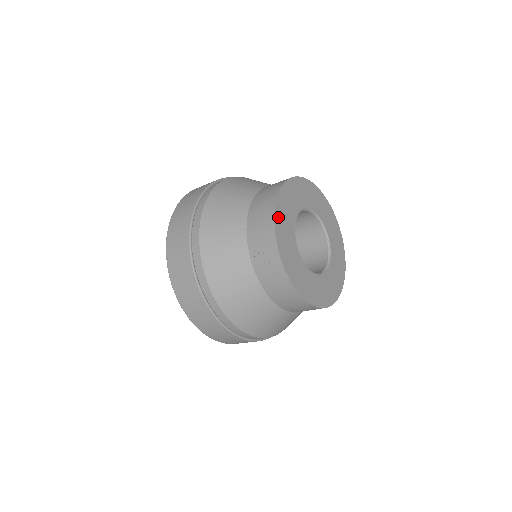
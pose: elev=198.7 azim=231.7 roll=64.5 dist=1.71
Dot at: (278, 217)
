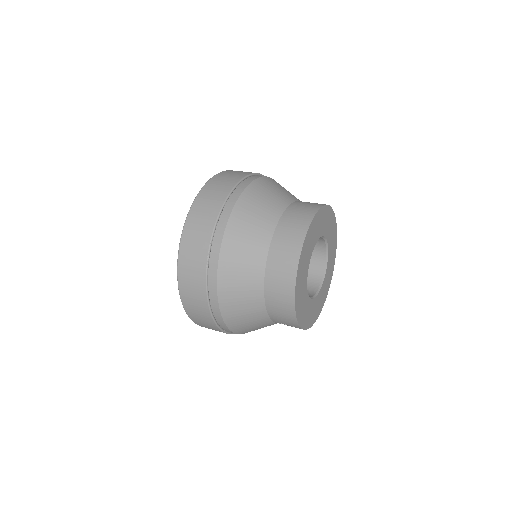
Dot at: (298, 312)
